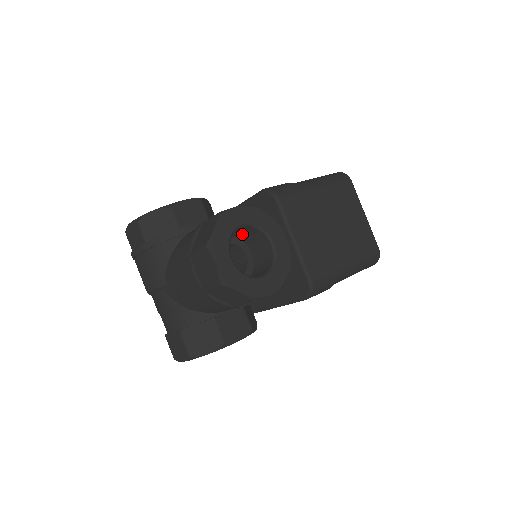
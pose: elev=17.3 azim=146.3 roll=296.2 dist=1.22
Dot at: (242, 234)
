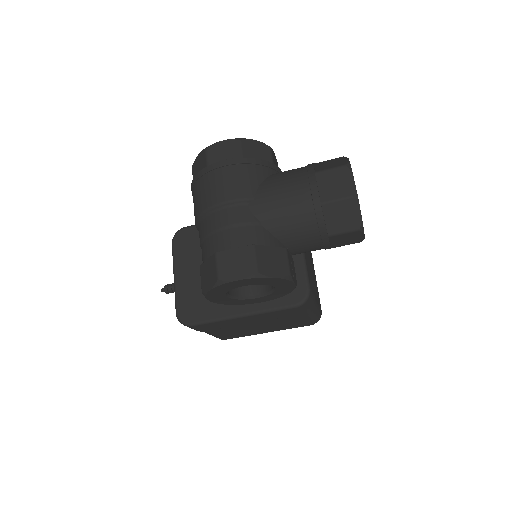
Dot at: occluded
